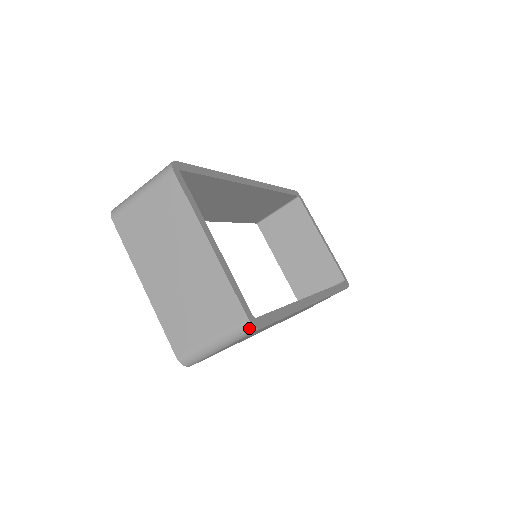
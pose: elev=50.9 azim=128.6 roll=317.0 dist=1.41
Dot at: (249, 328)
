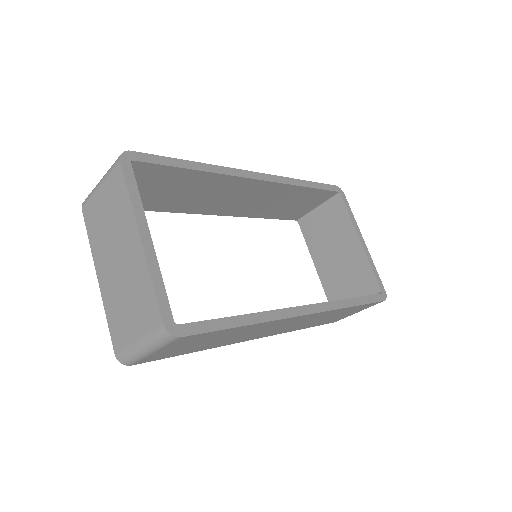
Dot at: (166, 335)
